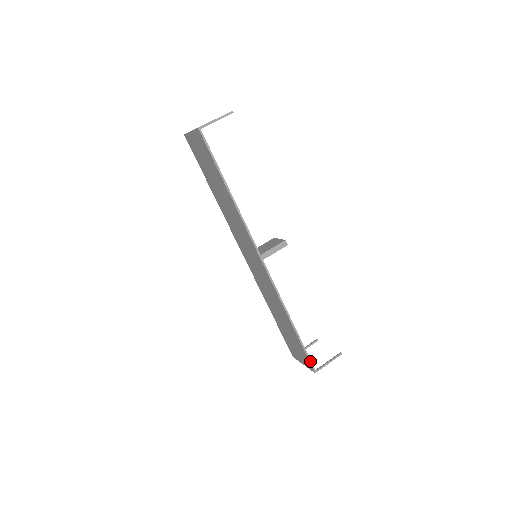
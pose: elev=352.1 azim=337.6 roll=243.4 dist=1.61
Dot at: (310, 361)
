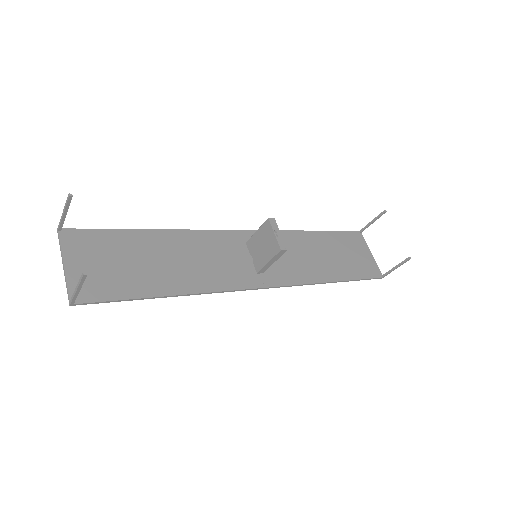
Dot at: occluded
